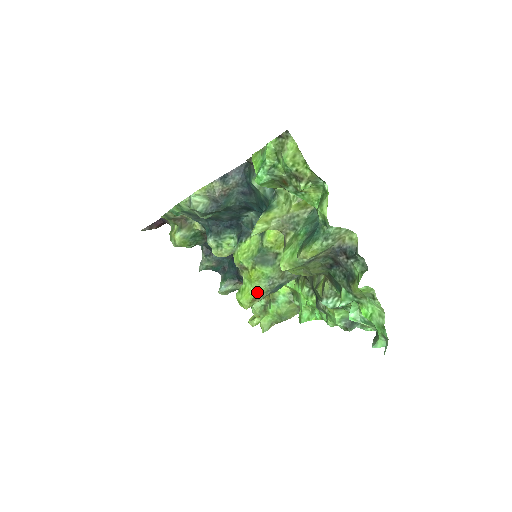
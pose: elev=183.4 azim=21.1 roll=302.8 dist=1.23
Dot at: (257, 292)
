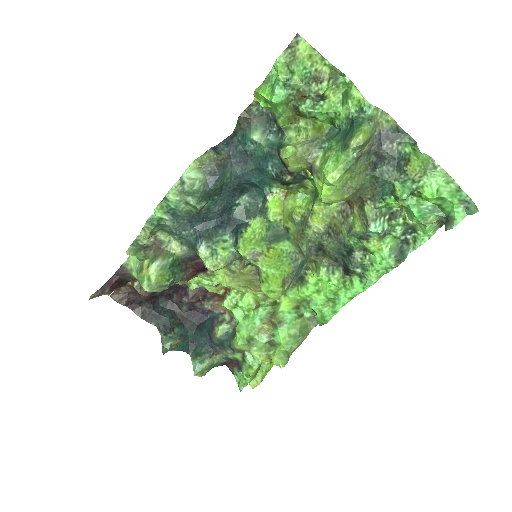
Dot at: (284, 273)
